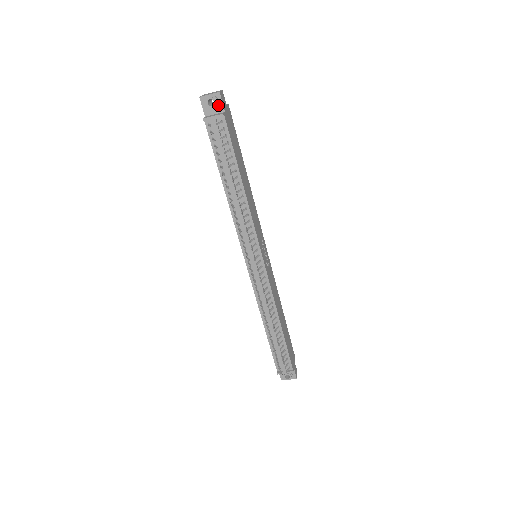
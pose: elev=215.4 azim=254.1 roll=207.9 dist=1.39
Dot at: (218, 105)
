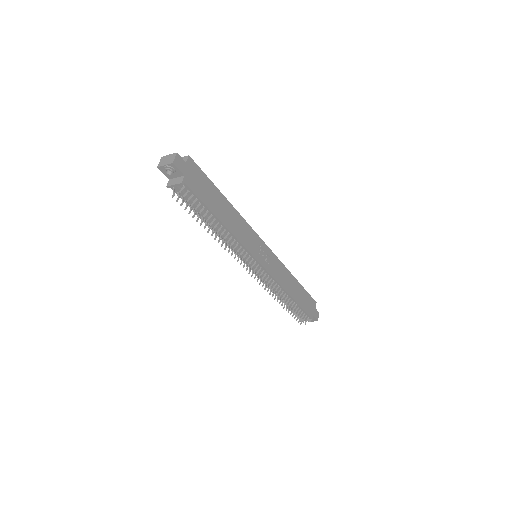
Dot at: (176, 171)
